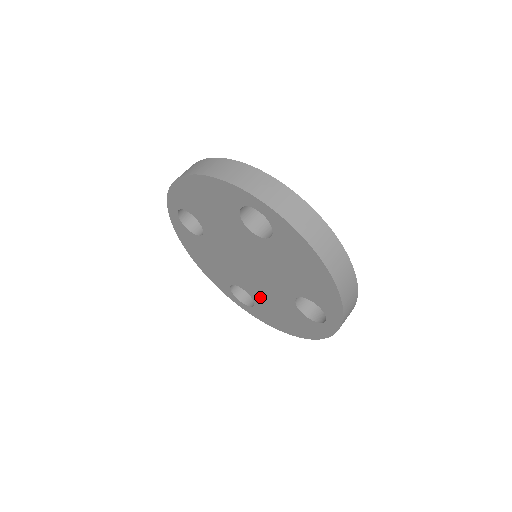
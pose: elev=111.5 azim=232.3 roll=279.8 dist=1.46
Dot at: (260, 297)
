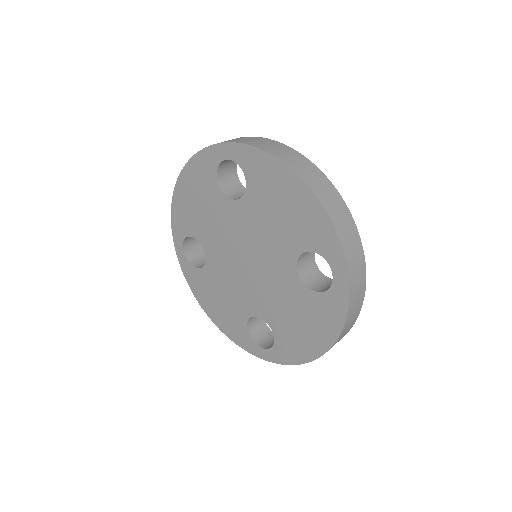
Dot at: (272, 311)
